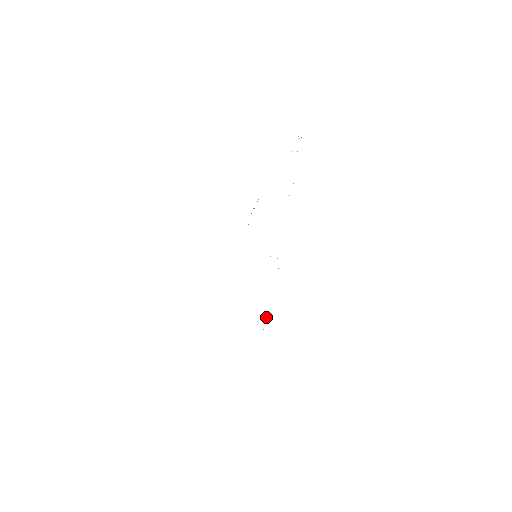
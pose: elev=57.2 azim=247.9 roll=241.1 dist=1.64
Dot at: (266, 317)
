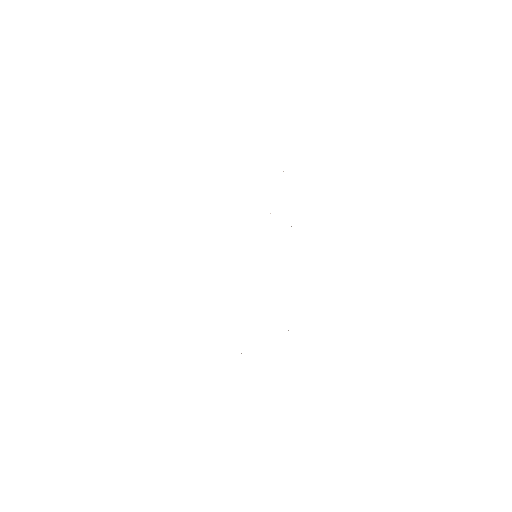
Dot at: occluded
